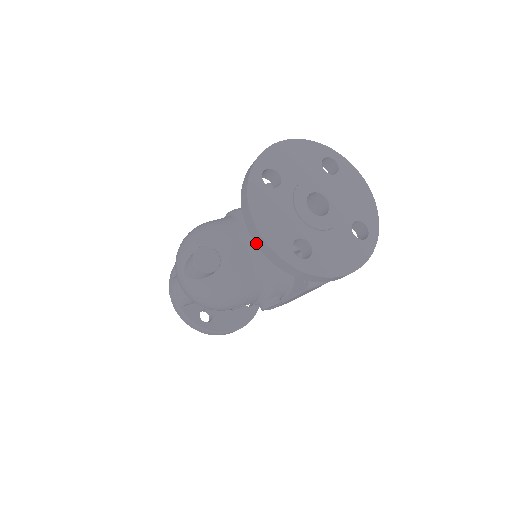
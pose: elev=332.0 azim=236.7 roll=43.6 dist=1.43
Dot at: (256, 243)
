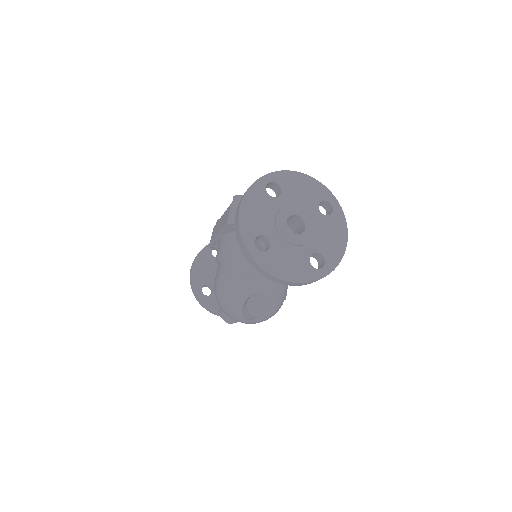
Dot at: occluded
